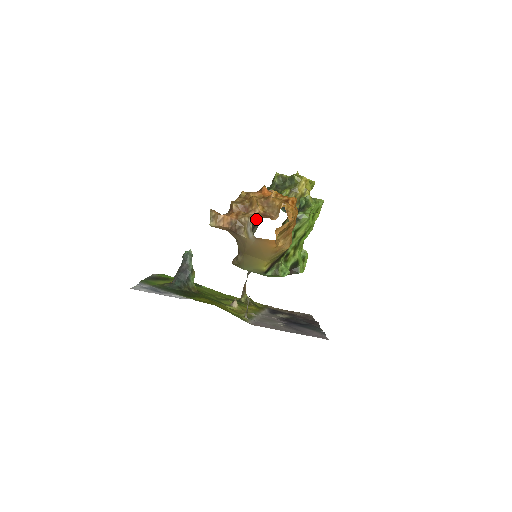
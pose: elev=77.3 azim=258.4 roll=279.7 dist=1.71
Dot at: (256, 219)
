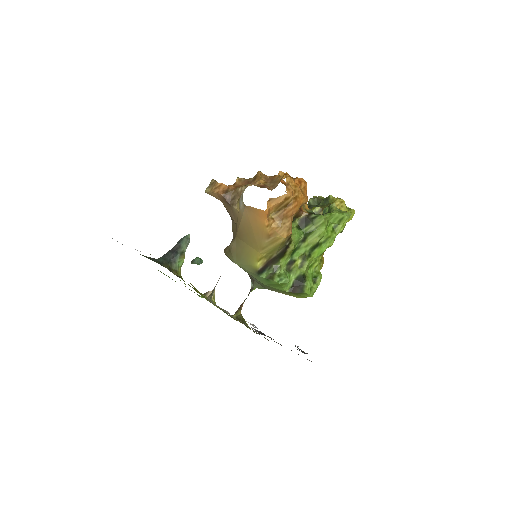
Dot at: occluded
